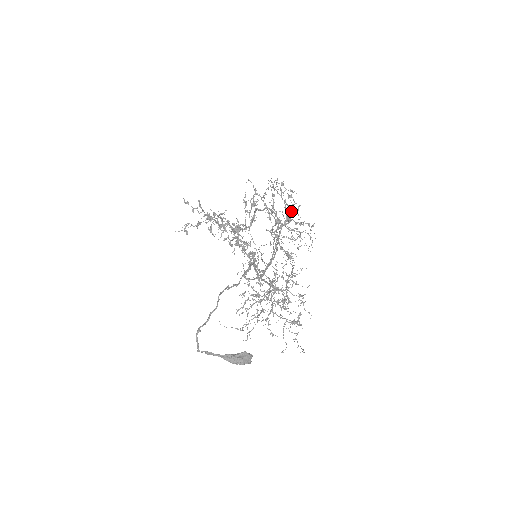
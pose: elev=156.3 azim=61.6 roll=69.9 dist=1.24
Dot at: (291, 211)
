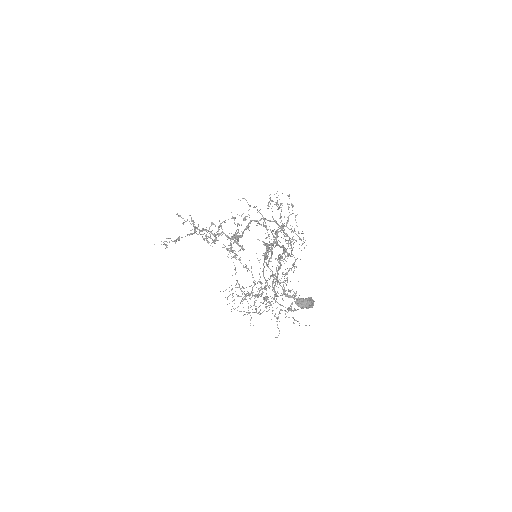
Dot at: occluded
